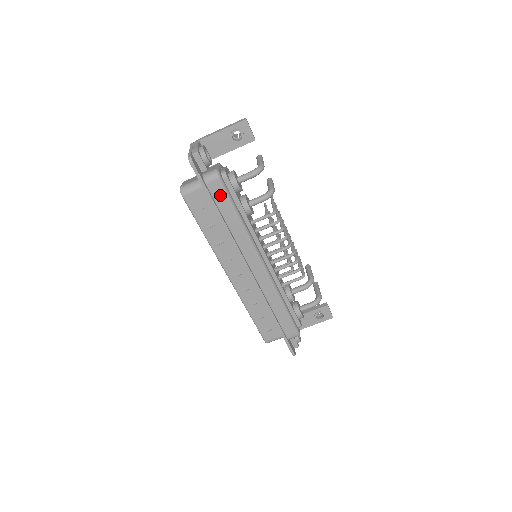
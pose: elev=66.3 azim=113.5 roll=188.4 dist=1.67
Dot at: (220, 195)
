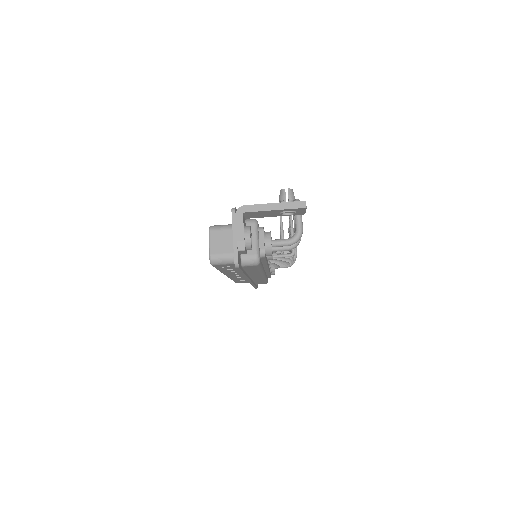
Dot at: (252, 268)
